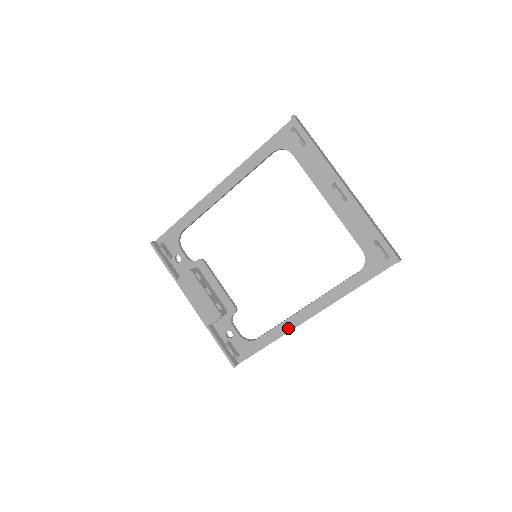
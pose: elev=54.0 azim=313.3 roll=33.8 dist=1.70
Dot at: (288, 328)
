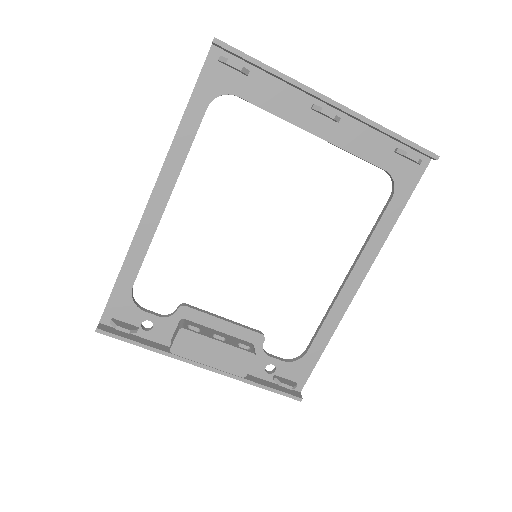
Dot at: (339, 314)
